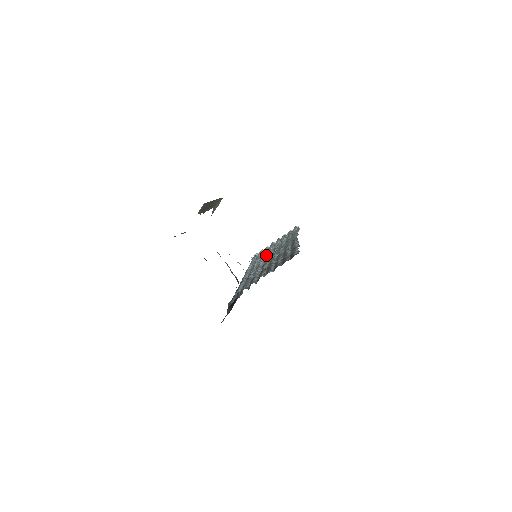
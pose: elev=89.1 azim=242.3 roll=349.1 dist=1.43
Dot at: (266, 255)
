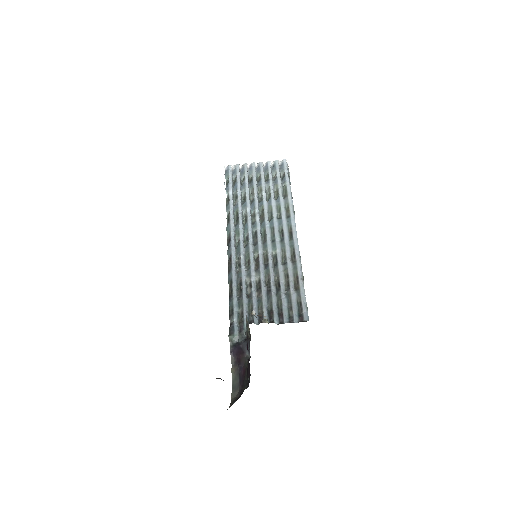
Dot at: (250, 205)
